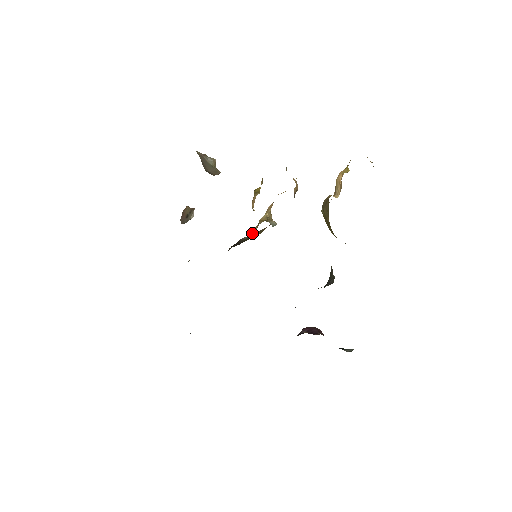
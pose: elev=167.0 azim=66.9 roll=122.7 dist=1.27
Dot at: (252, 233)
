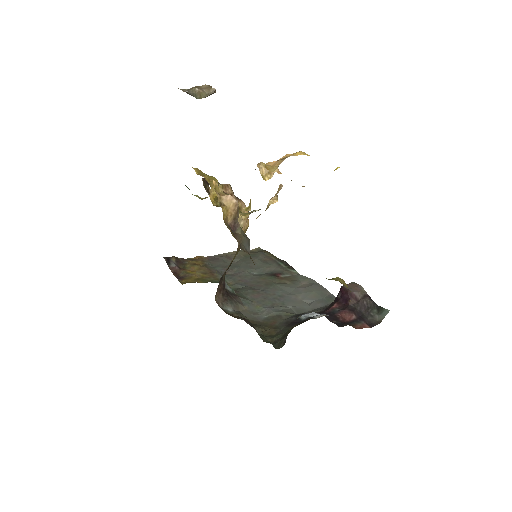
Dot at: occluded
